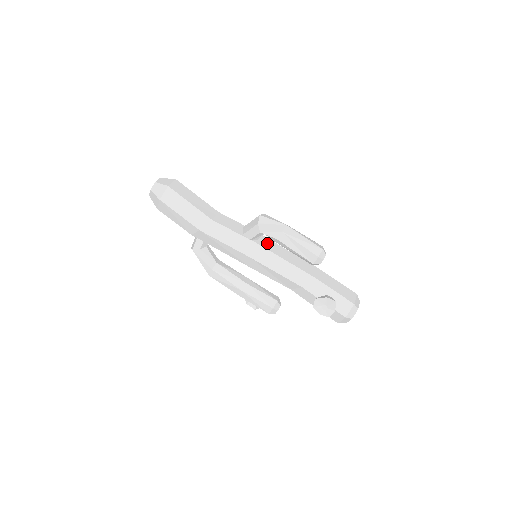
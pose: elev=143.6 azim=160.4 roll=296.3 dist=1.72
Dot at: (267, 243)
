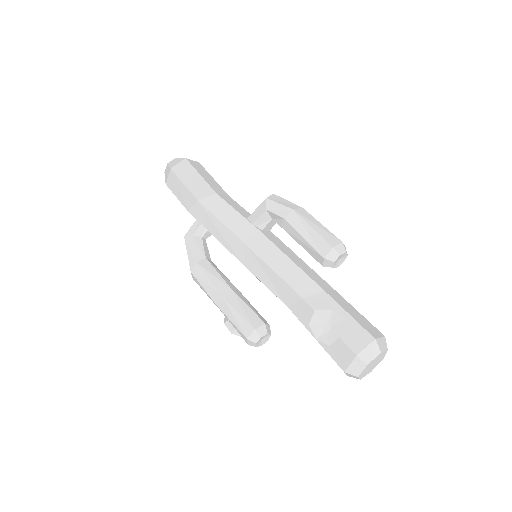
Dot at: (274, 238)
